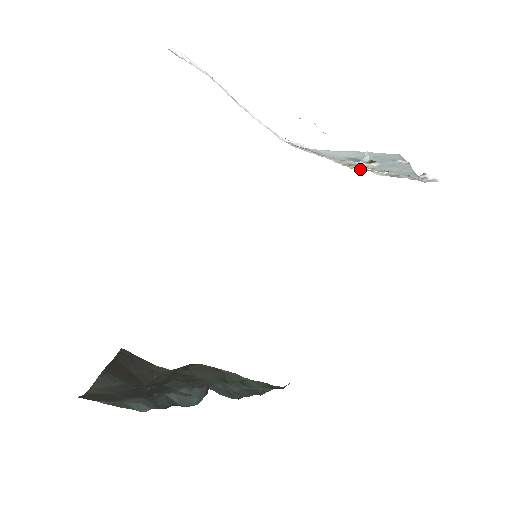
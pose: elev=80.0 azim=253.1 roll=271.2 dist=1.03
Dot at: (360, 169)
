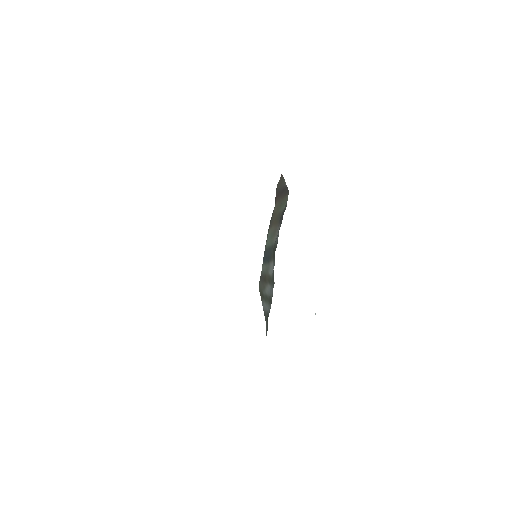
Dot at: occluded
